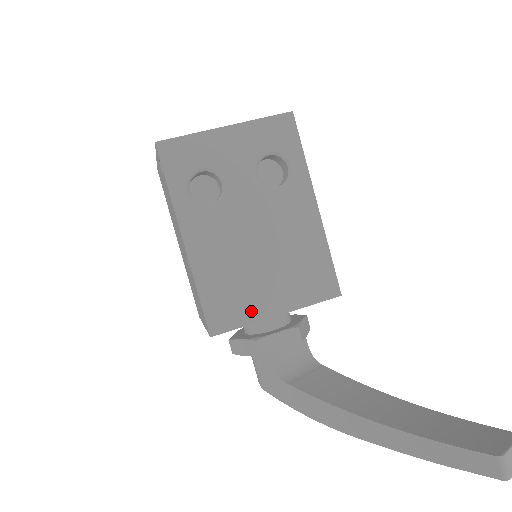
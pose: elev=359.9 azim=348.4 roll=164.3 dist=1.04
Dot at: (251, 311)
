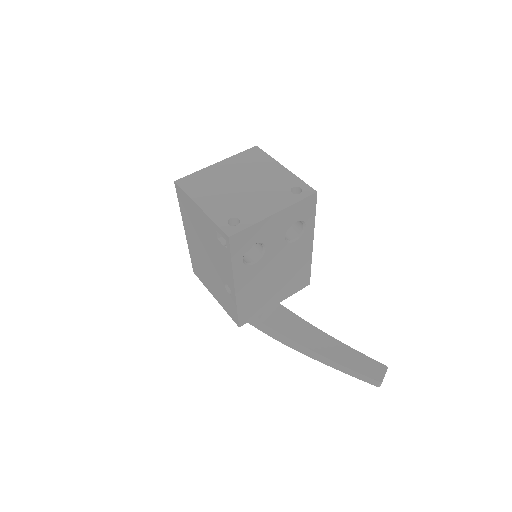
Dot at: (263, 308)
